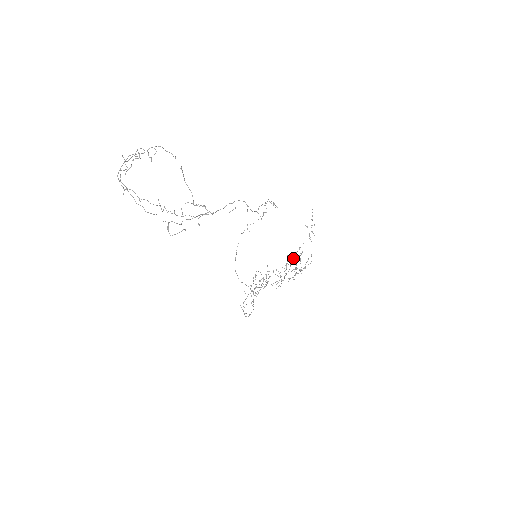
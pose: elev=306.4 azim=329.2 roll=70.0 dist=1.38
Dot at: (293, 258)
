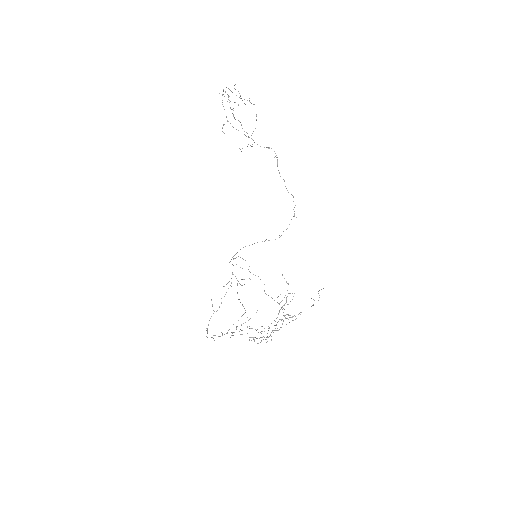
Dot at: occluded
